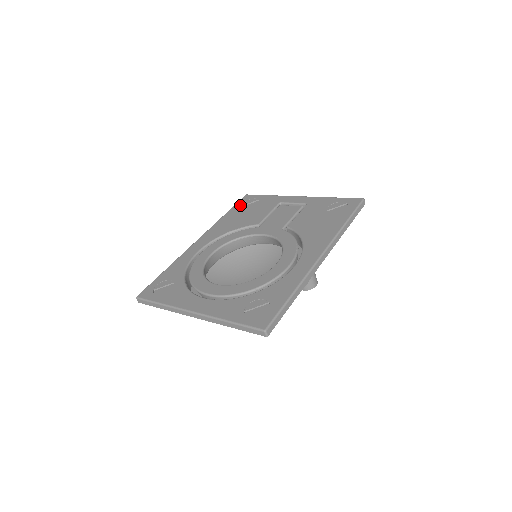
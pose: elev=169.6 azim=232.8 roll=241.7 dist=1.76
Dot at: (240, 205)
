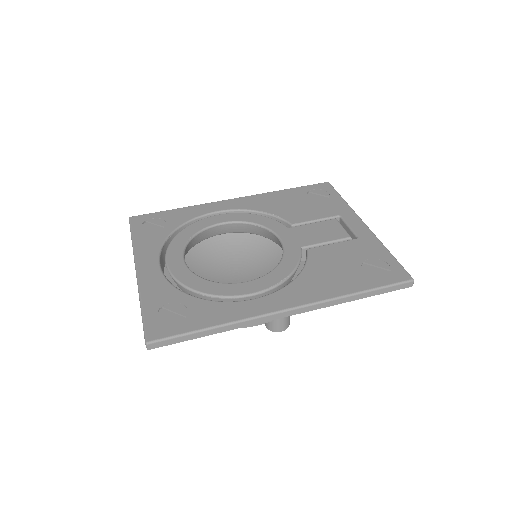
Dot at: (308, 190)
